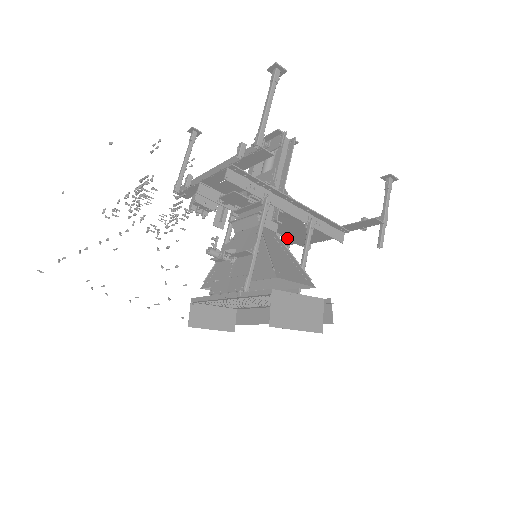
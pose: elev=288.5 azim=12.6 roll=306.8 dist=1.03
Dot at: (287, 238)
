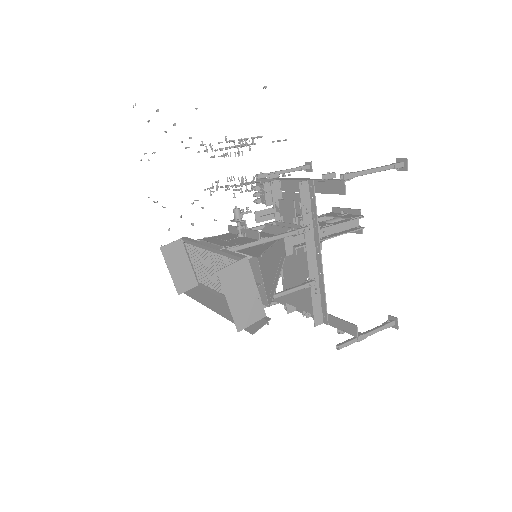
Dot at: (284, 284)
